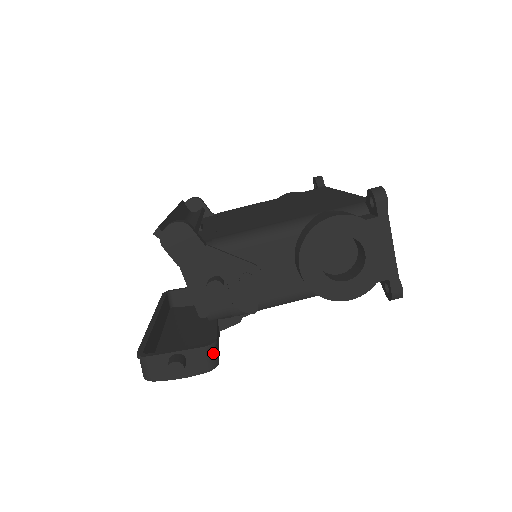
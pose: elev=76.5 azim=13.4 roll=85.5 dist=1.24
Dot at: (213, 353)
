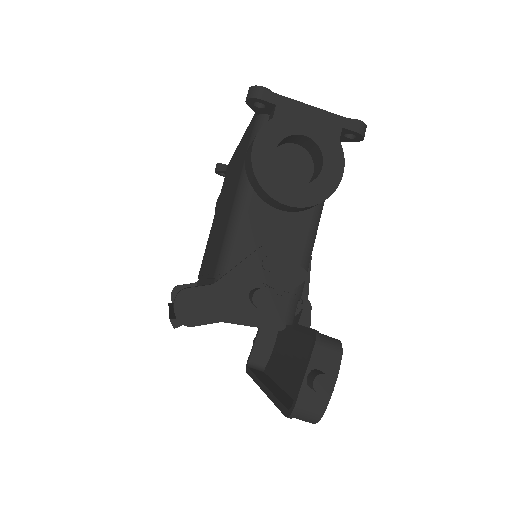
Dot at: (326, 340)
